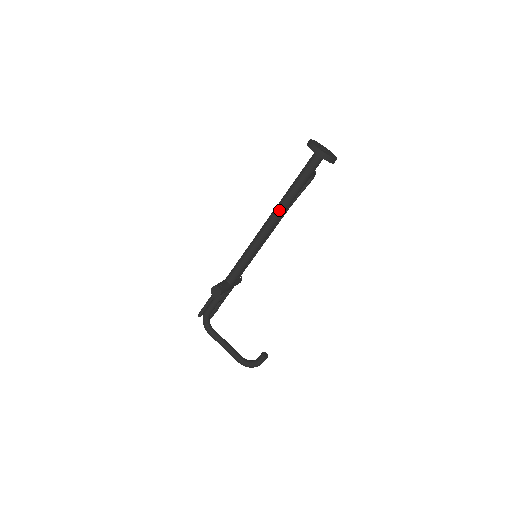
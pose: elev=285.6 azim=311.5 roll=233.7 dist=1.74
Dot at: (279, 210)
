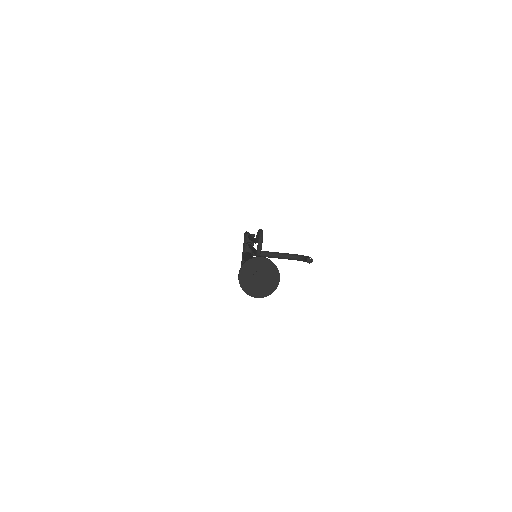
Dot at: occluded
